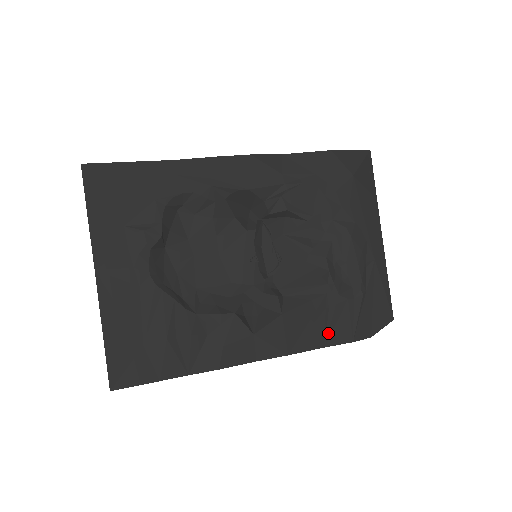
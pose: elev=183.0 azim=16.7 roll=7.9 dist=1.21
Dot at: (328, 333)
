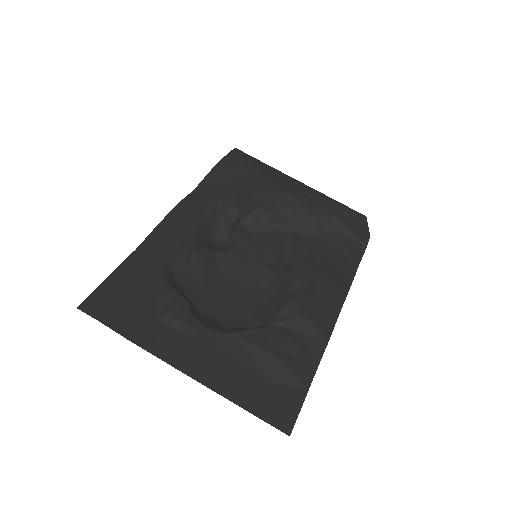
Dot at: (349, 257)
